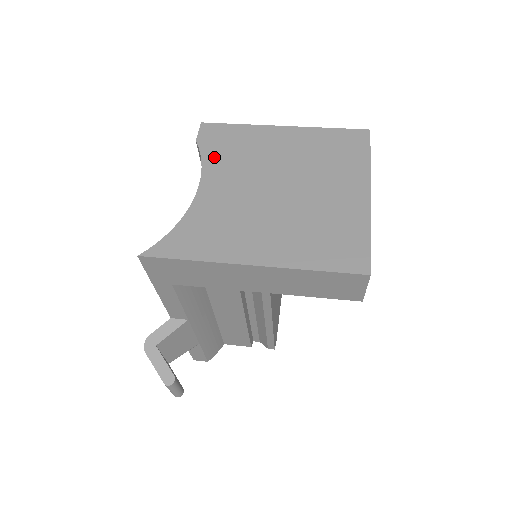
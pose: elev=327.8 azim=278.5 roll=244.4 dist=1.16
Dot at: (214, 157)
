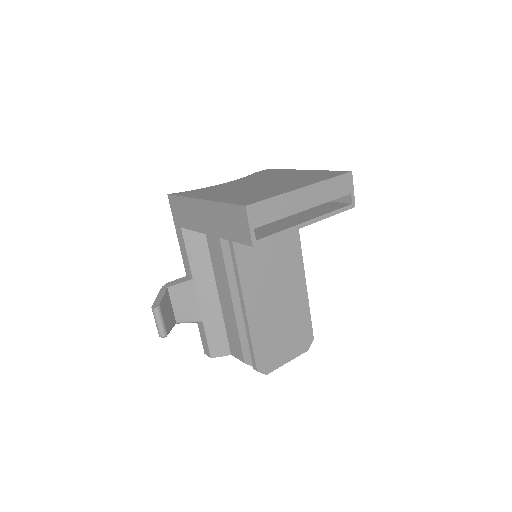
Dot at: (253, 176)
